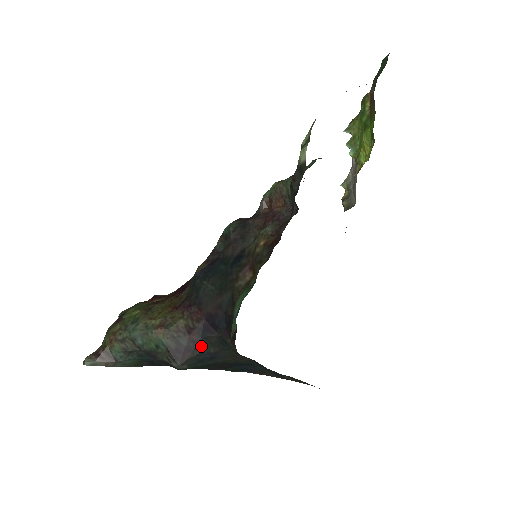
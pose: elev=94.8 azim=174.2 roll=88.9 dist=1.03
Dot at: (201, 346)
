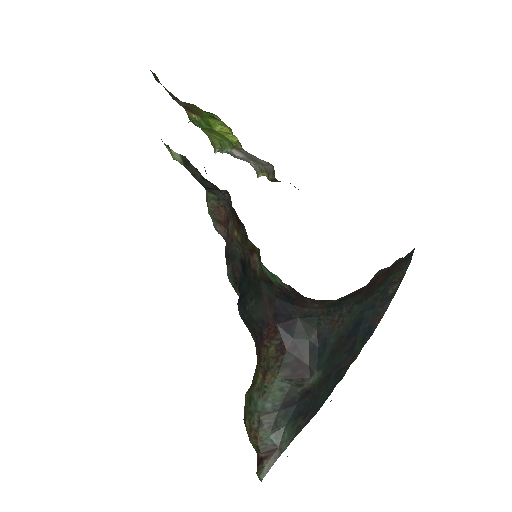
Dot at: (303, 344)
